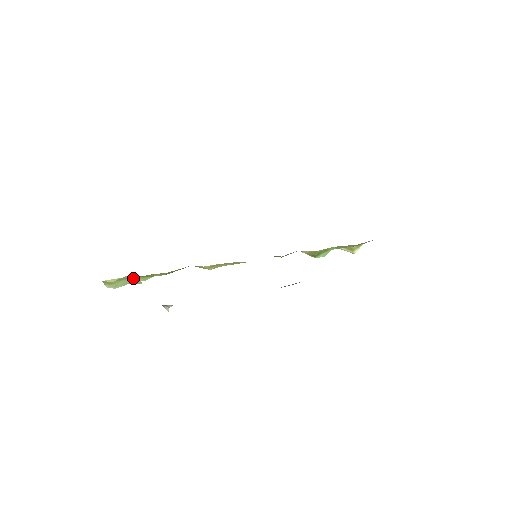
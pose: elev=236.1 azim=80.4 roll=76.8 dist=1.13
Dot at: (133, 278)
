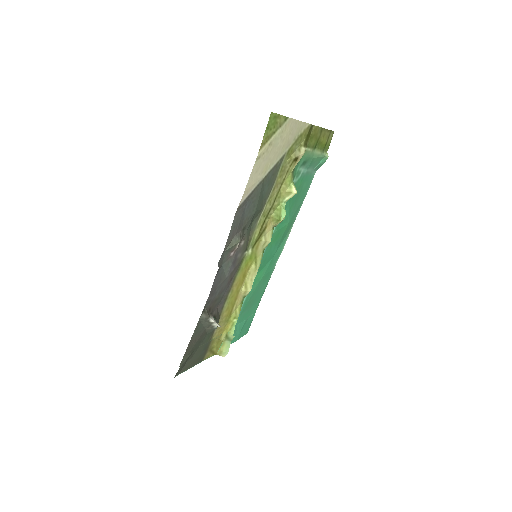
Dot at: (226, 337)
